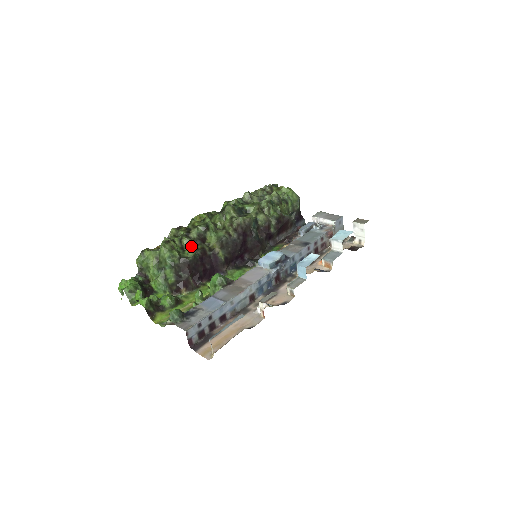
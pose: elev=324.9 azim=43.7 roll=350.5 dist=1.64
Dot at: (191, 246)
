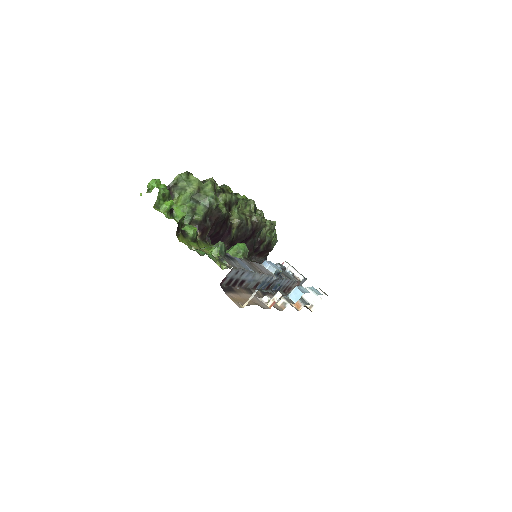
Dot at: (224, 204)
